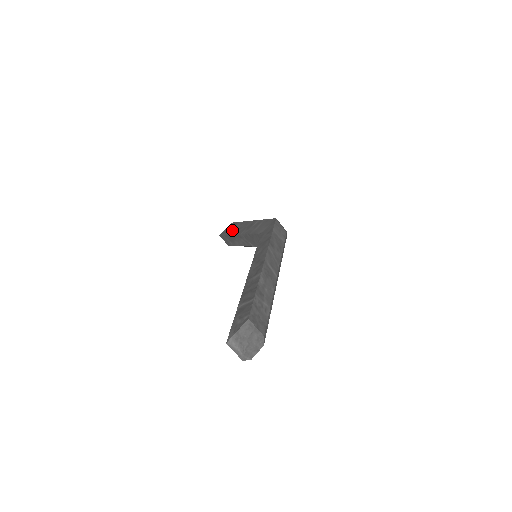
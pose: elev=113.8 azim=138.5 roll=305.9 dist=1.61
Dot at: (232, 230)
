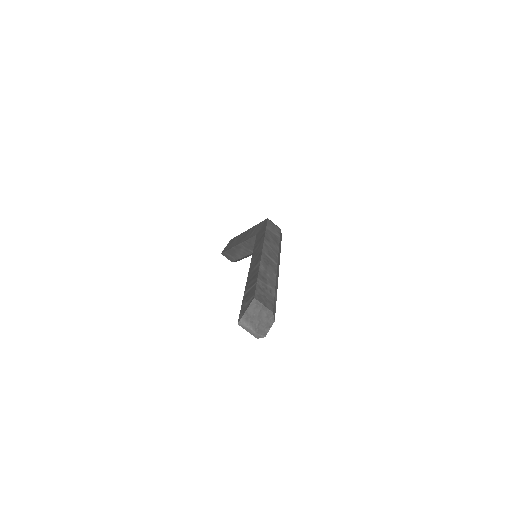
Dot at: (231, 244)
